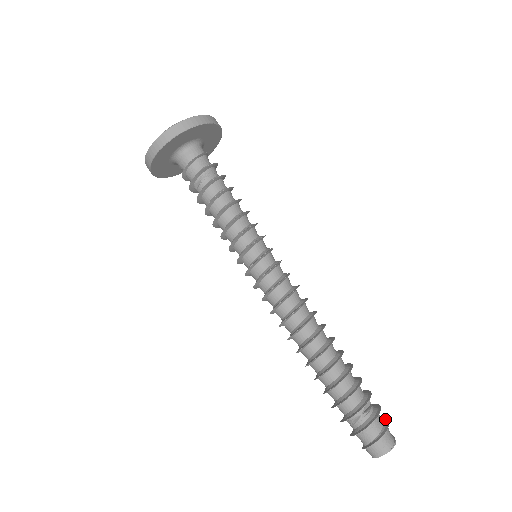
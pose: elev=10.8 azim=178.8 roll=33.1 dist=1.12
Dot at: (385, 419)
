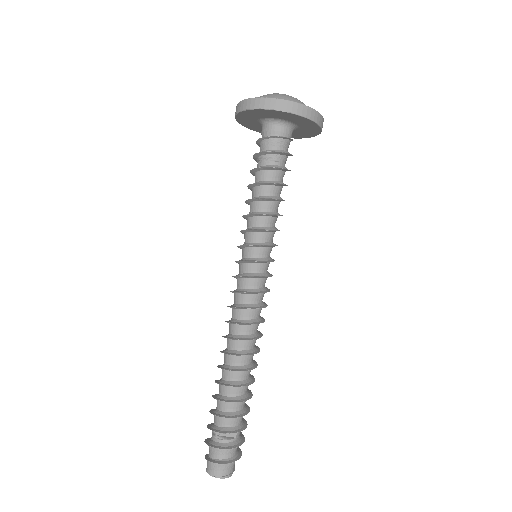
Dot at: (237, 458)
